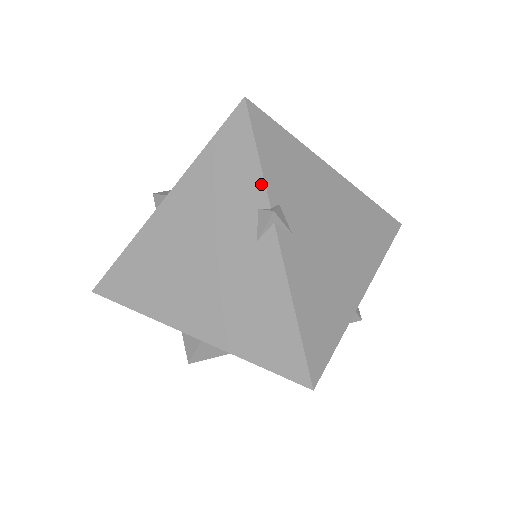
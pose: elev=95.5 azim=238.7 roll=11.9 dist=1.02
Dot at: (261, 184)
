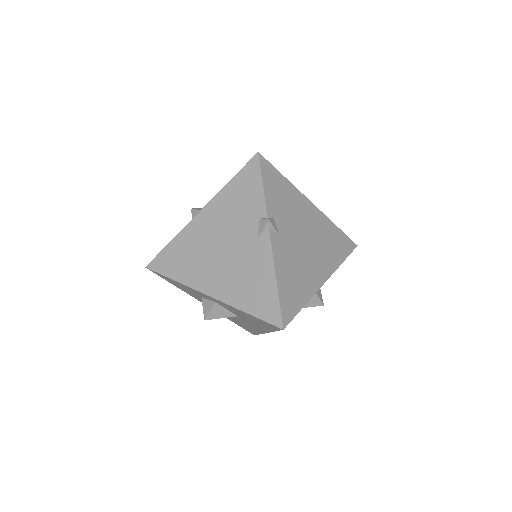
Dot at: (263, 204)
